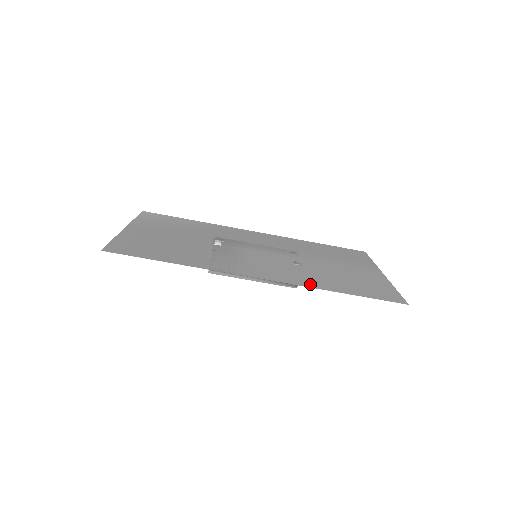
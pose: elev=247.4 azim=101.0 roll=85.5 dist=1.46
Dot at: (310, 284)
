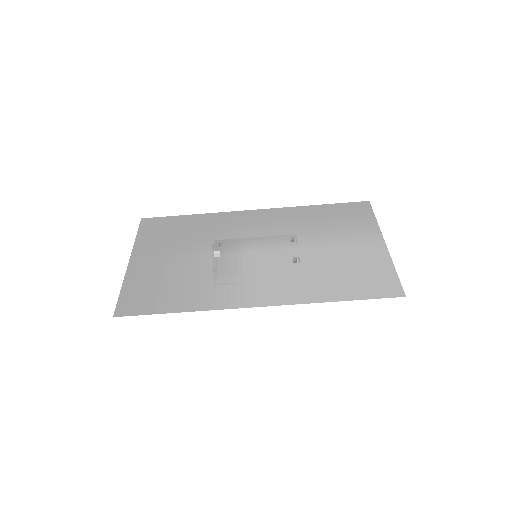
Dot at: (307, 297)
